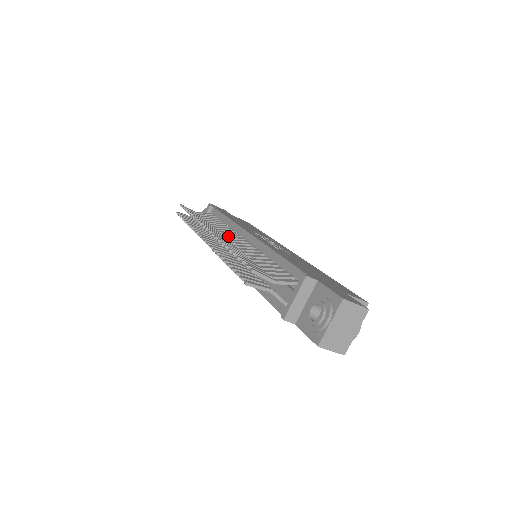
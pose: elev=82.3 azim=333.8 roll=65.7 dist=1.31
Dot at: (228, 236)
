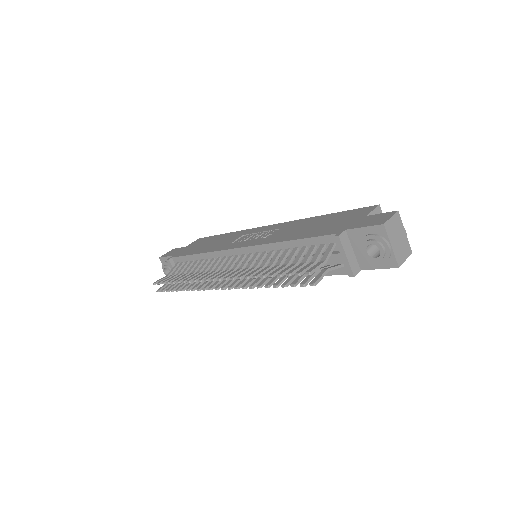
Dot at: (226, 266)
